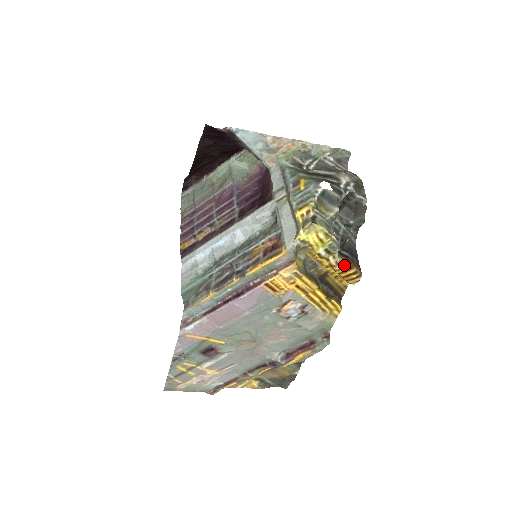
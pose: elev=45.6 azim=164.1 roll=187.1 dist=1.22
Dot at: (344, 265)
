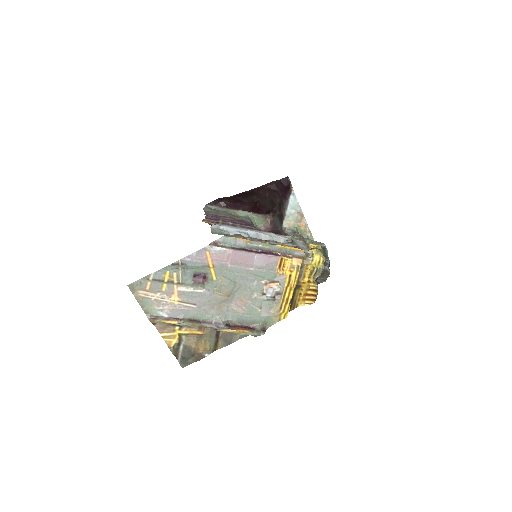
Dot at: (316, 286)
